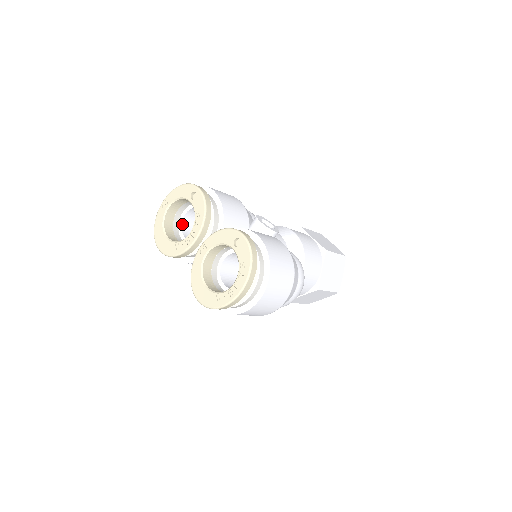
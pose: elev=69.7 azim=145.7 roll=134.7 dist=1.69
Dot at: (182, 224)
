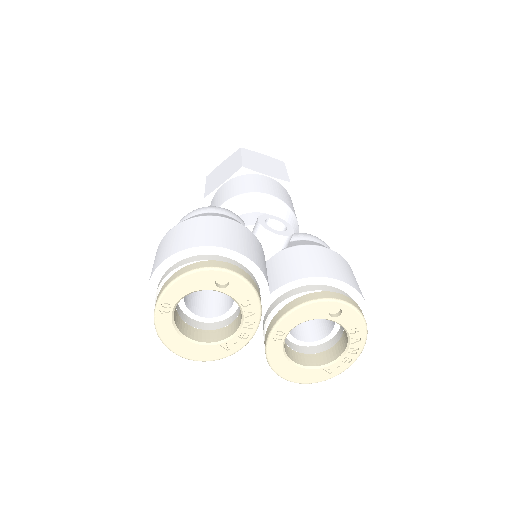
Dot at: (185, 304)
